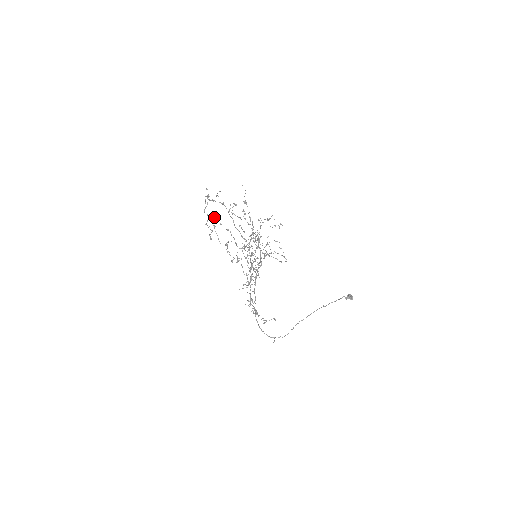
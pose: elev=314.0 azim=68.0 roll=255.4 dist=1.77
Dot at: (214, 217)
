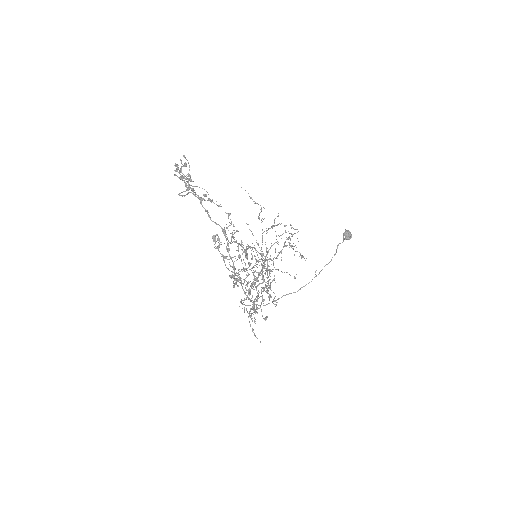
Dot at: occluded
